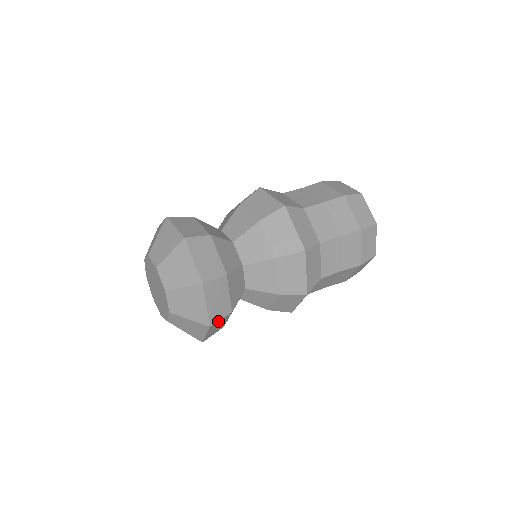
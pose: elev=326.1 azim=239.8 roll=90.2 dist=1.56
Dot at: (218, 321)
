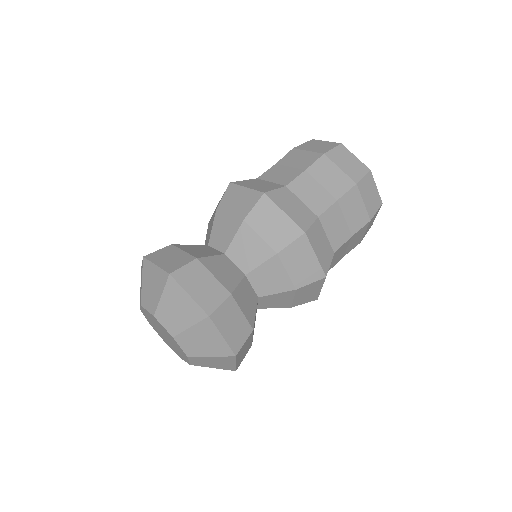
Dot at: (242, 346)
